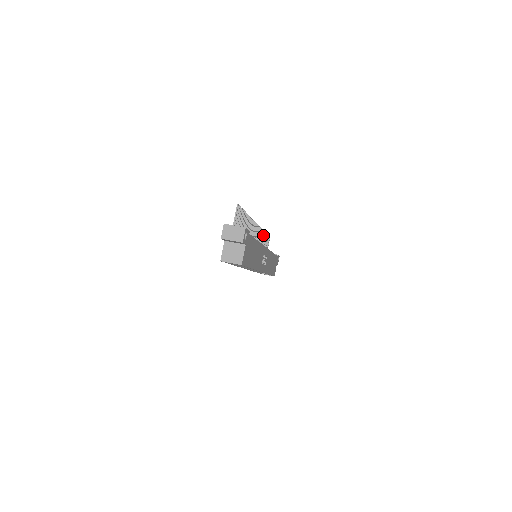
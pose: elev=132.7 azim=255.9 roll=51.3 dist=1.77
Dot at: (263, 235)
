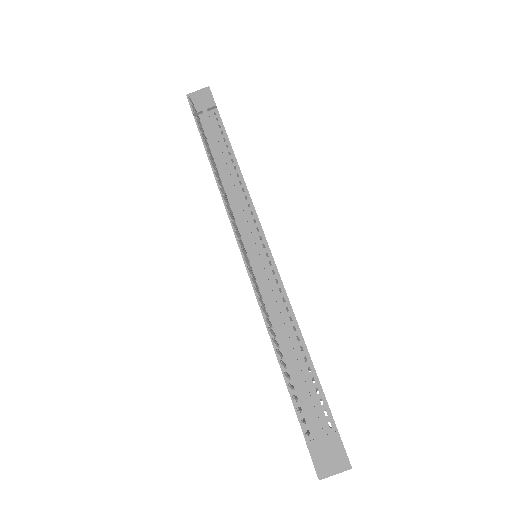
Dot at: (214, 168)
